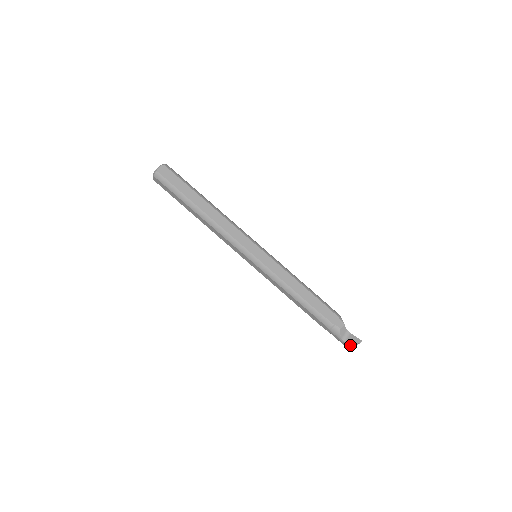
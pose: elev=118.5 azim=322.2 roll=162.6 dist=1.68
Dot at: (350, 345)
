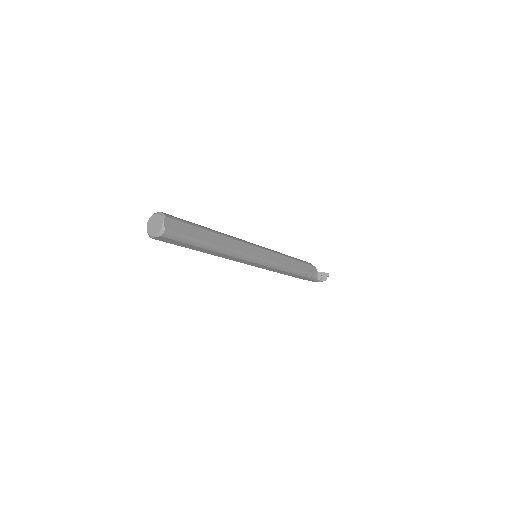
Dot at: (322, 281)
